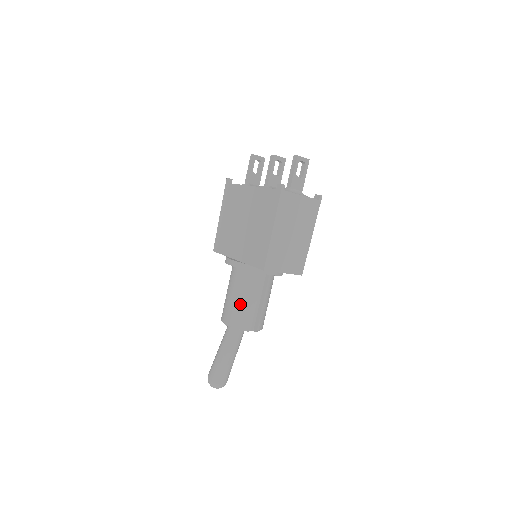
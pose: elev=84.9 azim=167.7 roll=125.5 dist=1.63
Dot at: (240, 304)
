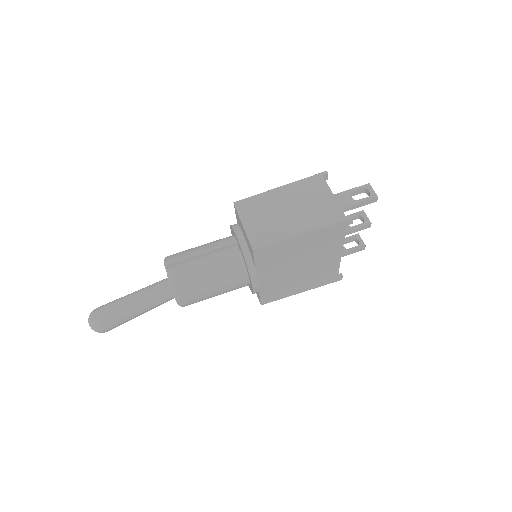
Dot at: (194, 248)
